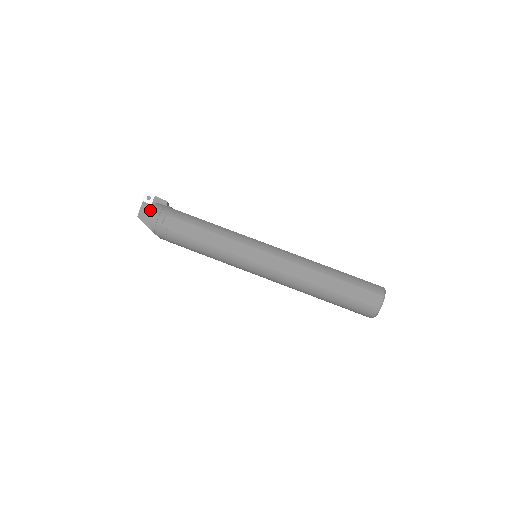
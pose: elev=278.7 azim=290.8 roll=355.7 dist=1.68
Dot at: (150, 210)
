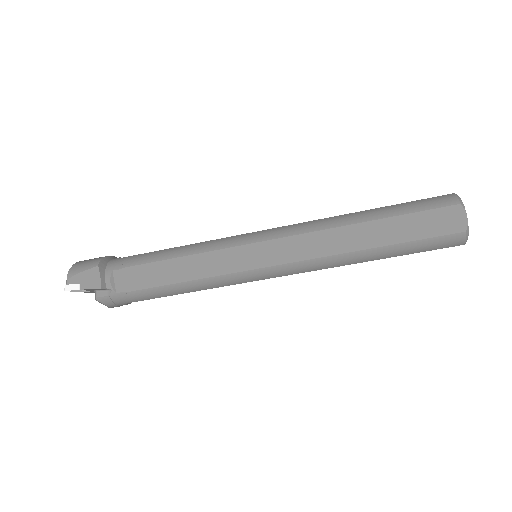
Dot at: occluded
